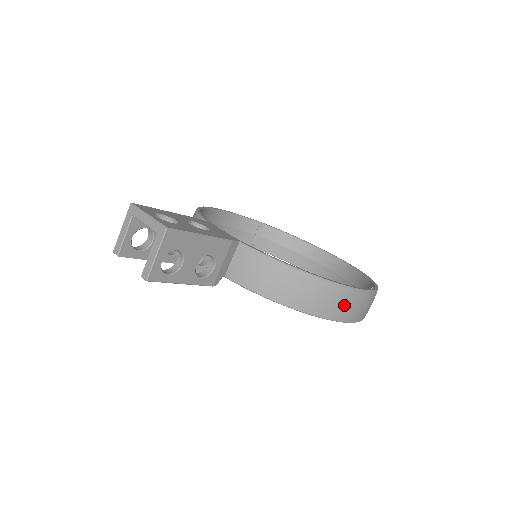
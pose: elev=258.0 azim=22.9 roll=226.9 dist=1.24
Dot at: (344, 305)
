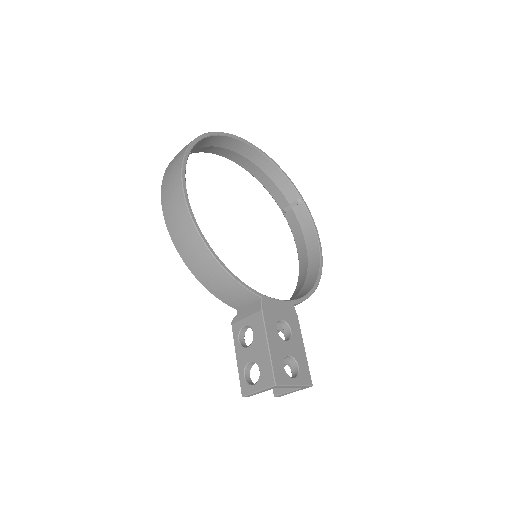
Dot at: occluded
